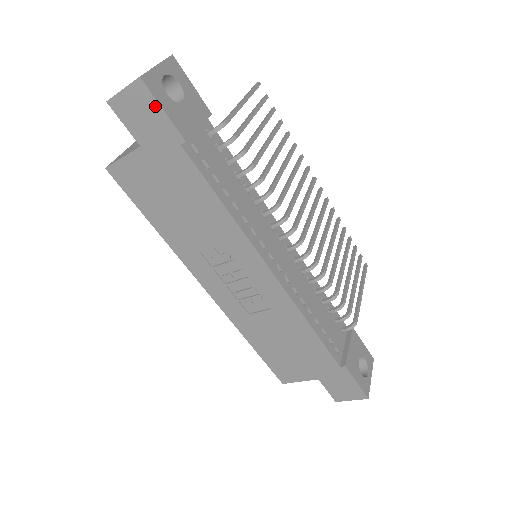
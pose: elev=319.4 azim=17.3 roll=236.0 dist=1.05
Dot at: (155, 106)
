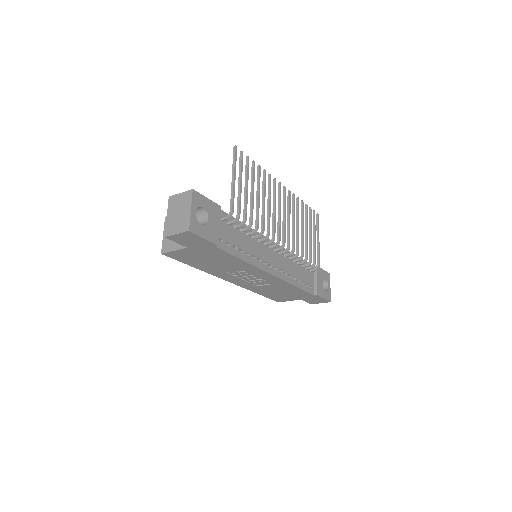
Dot at: (199, 238)
